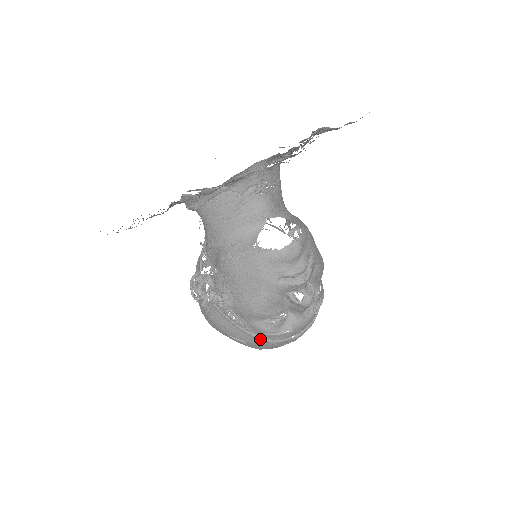
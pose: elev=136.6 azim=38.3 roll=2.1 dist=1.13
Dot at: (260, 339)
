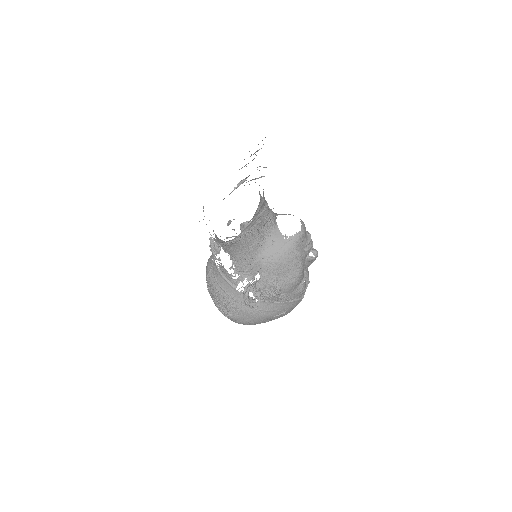
Dot at: (297, 301)
